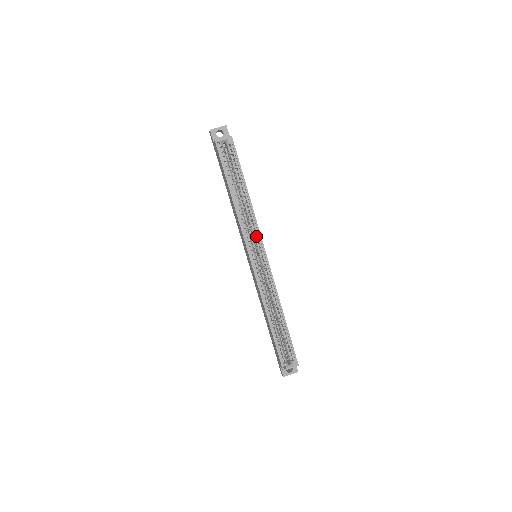
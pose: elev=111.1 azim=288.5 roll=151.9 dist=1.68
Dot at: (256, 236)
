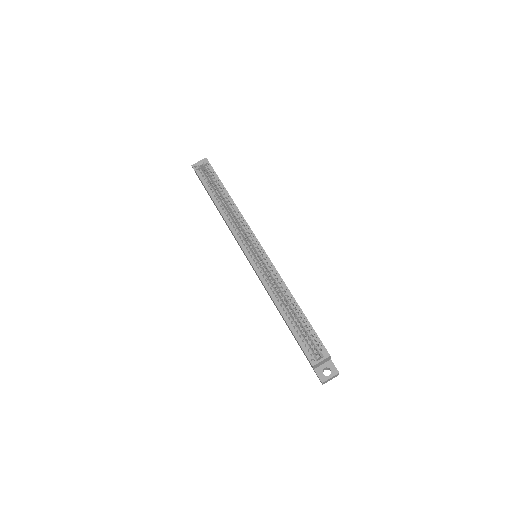
Dot at: (247, 231)
